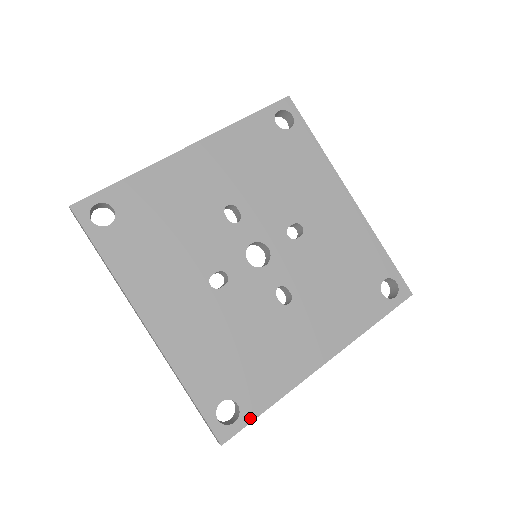
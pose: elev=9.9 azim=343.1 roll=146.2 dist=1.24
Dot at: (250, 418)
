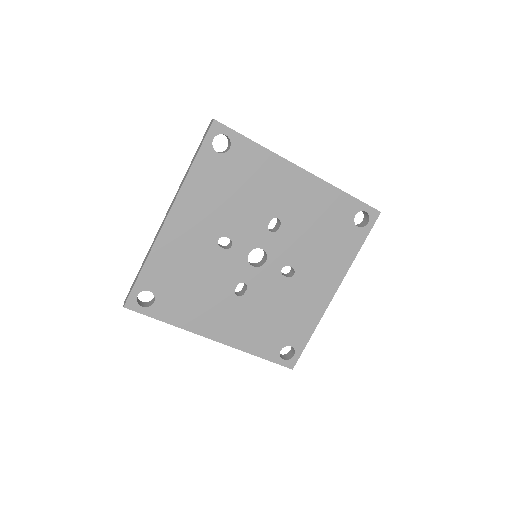
Dot at: (302, 348)
